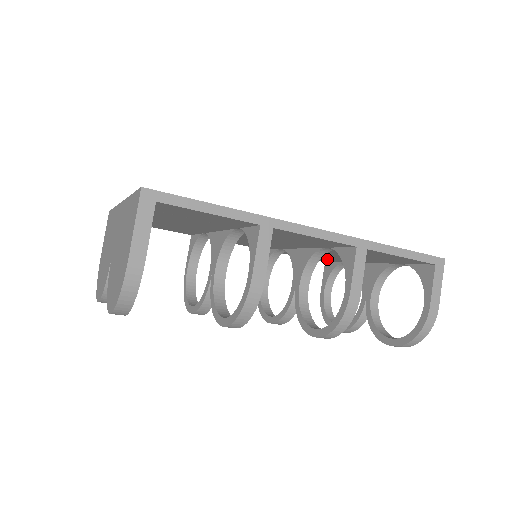
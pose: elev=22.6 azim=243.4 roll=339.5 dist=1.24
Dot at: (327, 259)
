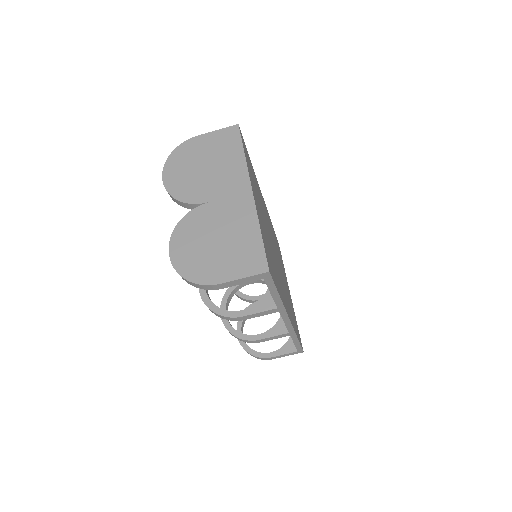
Dot at: occluded
